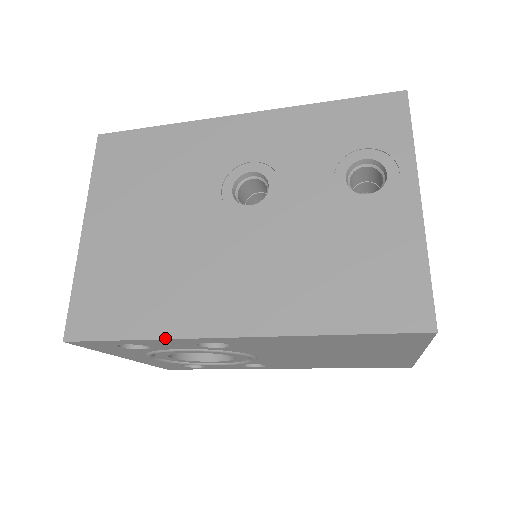
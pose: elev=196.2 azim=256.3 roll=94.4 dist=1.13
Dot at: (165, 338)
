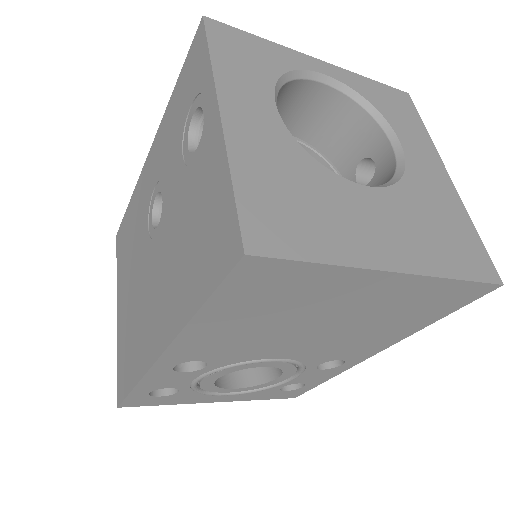
Dot at: (141, 378)
